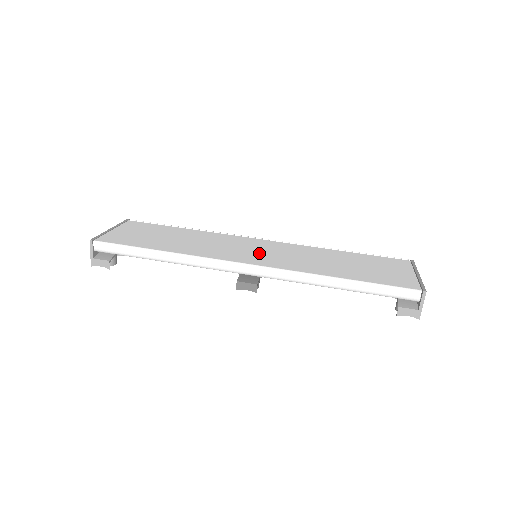
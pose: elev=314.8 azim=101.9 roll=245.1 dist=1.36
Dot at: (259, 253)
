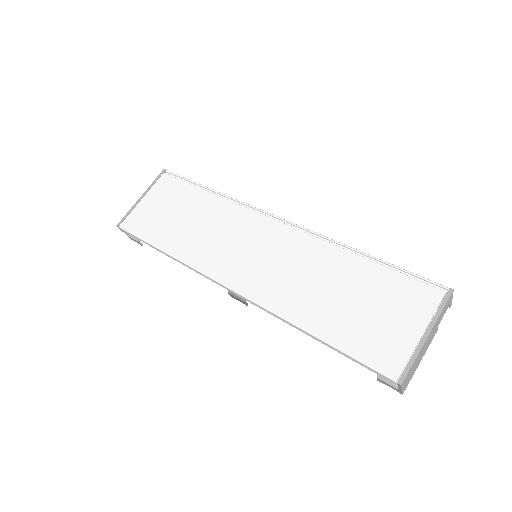
Dot at: (253, 260)
